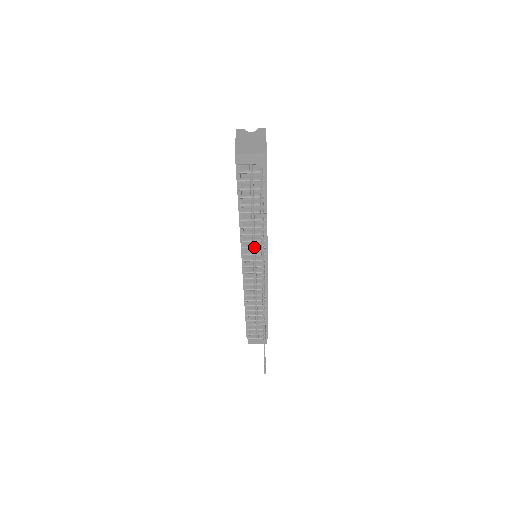
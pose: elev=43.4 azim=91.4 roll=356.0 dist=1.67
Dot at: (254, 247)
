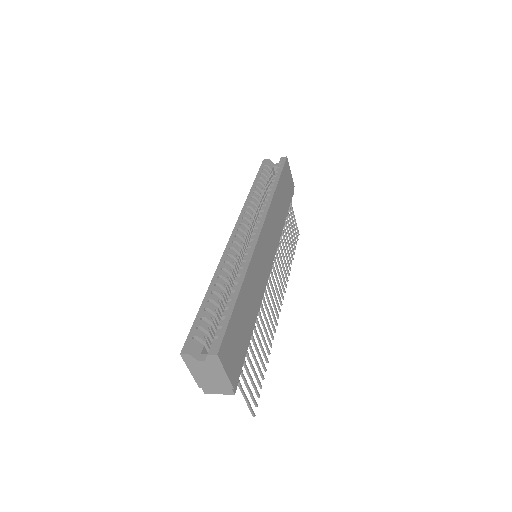
Dot at: occluded
